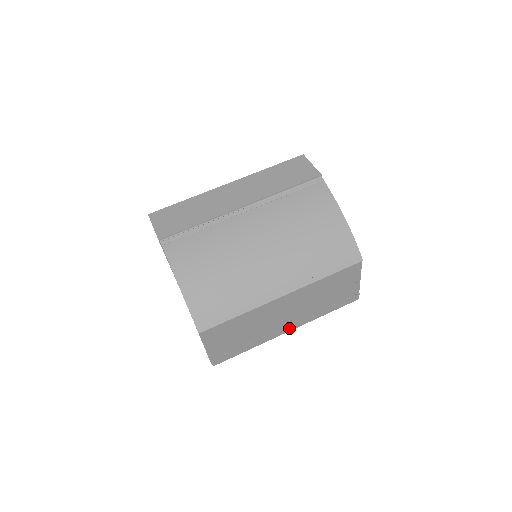
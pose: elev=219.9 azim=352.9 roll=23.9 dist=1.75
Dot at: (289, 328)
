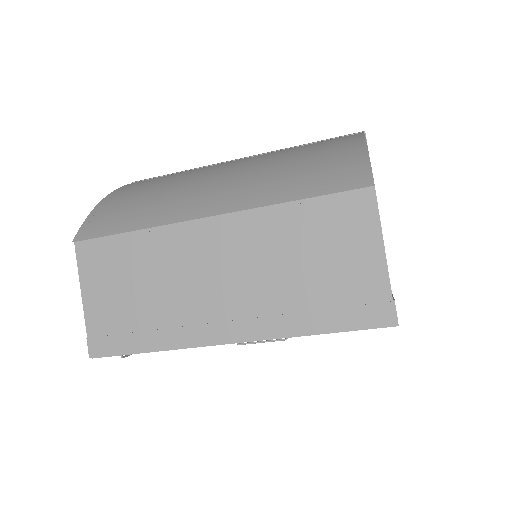
Dot at: (230, 332)
